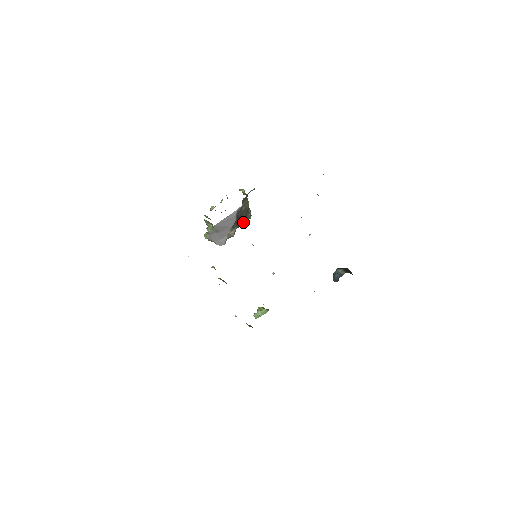
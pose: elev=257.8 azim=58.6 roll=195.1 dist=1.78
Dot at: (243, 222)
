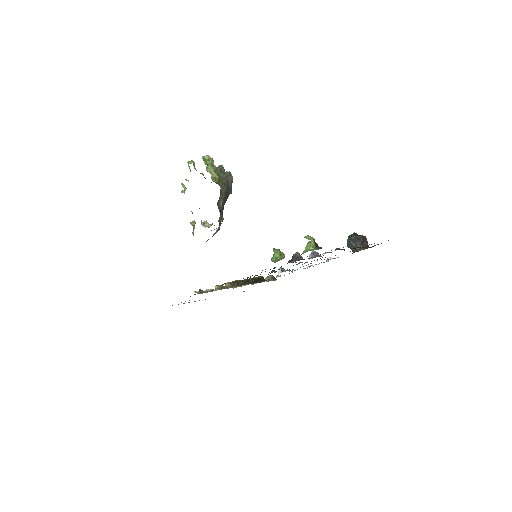
Dot at: occluded
